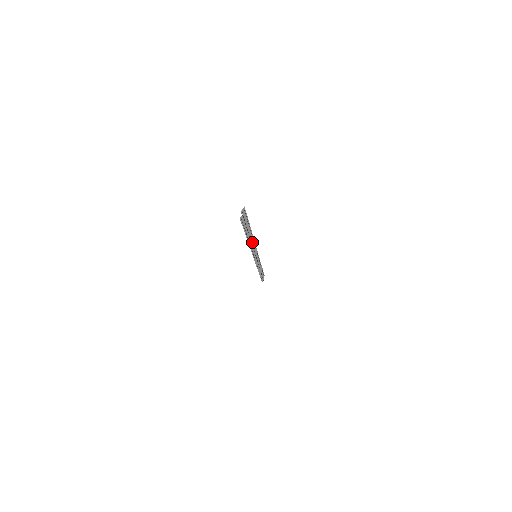
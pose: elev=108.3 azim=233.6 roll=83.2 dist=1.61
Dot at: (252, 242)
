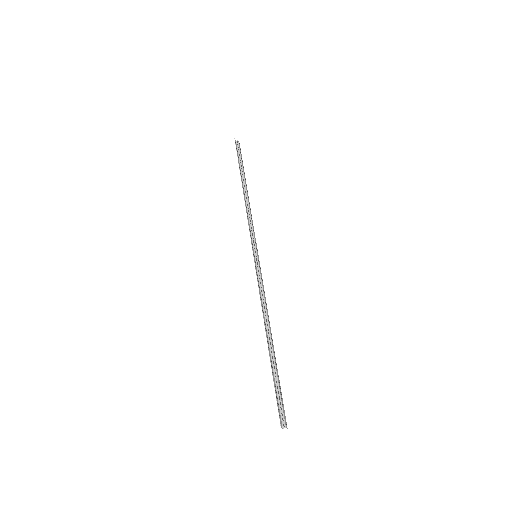
Dot at: (267, 318)
